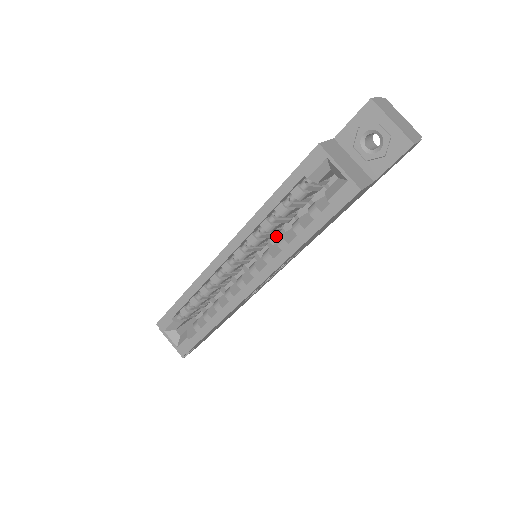
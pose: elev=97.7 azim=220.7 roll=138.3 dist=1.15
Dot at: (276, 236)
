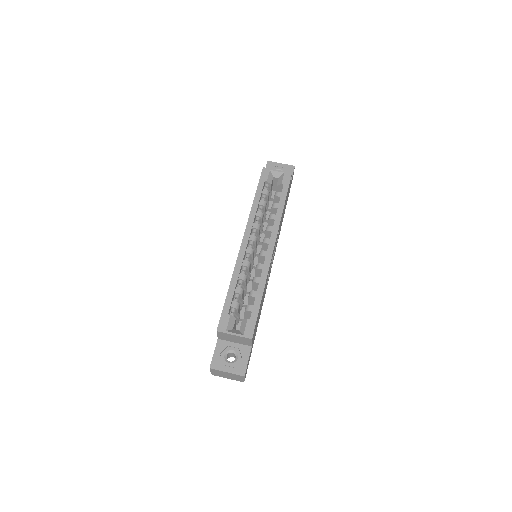
Dot at: (260, 241)
